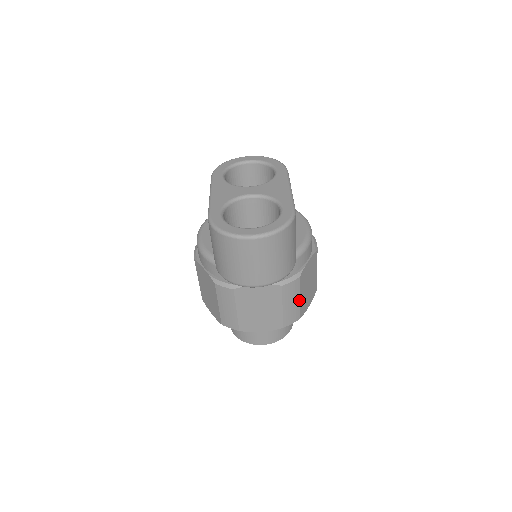
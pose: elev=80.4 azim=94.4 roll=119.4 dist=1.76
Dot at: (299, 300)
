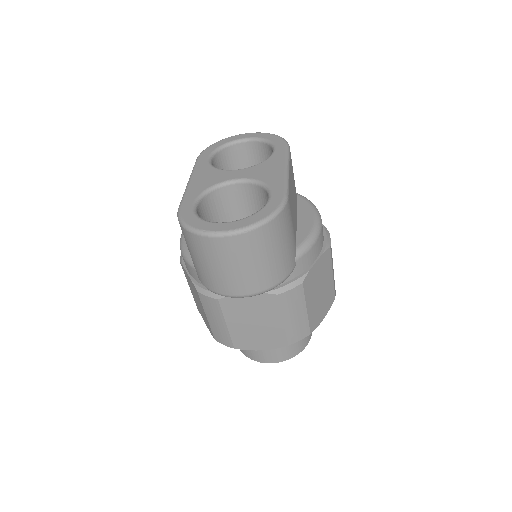
Dot at: (306, 311)
